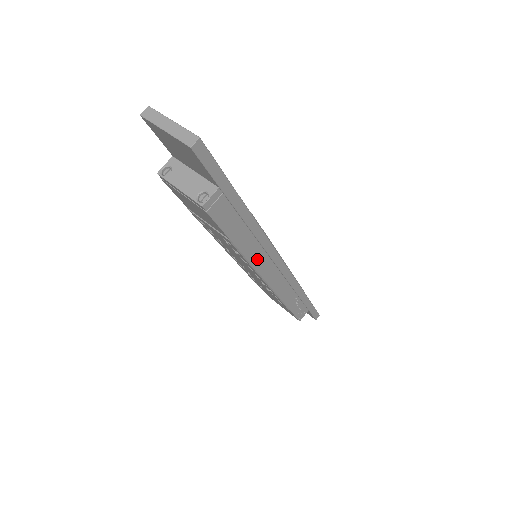
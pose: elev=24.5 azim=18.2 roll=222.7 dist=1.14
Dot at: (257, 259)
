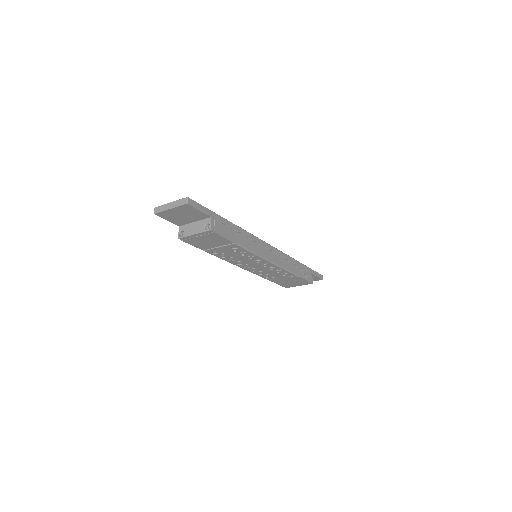
Dot at: (256, 249)
